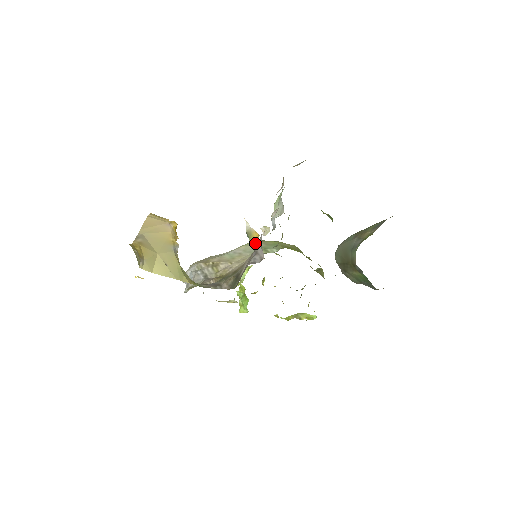
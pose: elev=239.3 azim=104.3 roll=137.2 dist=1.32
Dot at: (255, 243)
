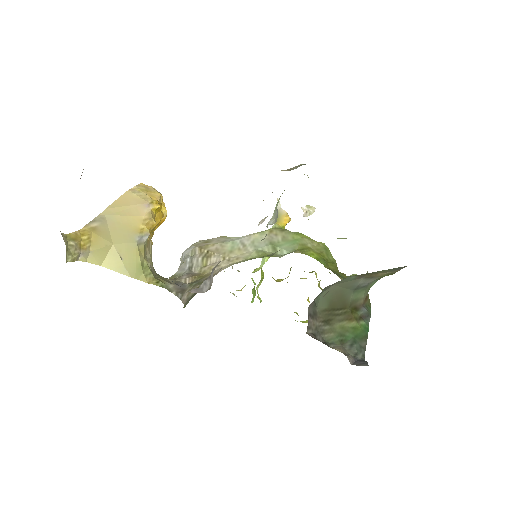
Dot at: (272, 233)
